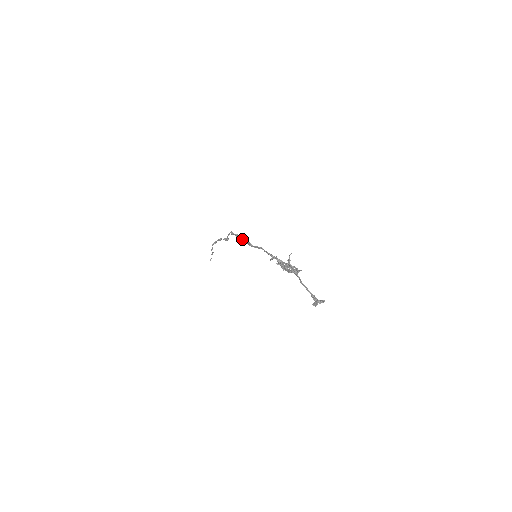
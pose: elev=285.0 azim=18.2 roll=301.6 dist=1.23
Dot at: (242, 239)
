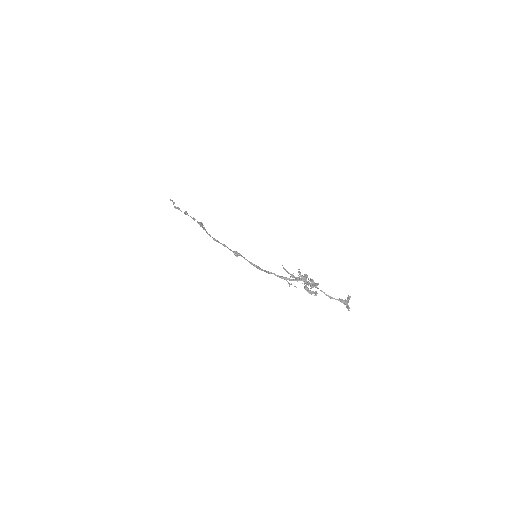
Dot at: occluded
